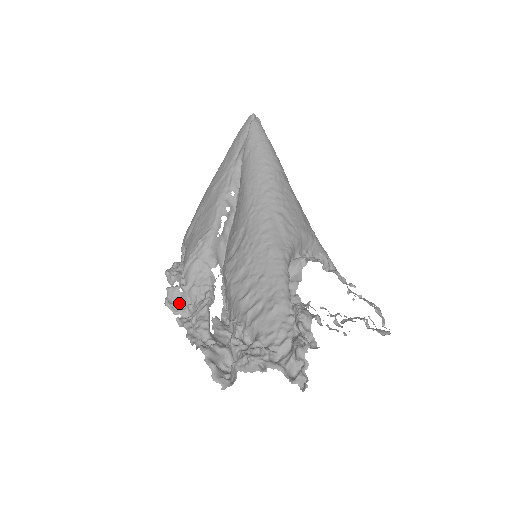
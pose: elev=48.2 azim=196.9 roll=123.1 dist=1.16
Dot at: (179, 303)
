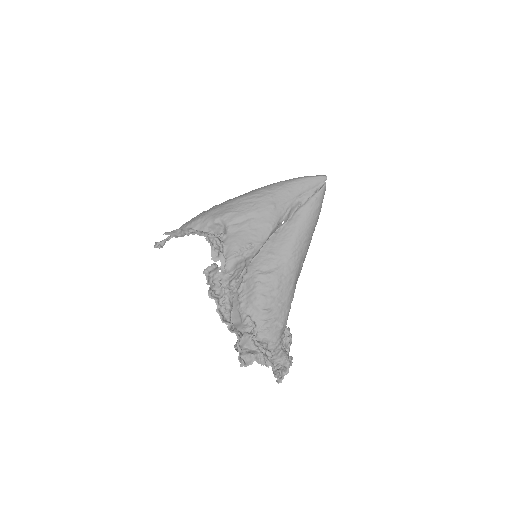
Dot at: (213, 278)
